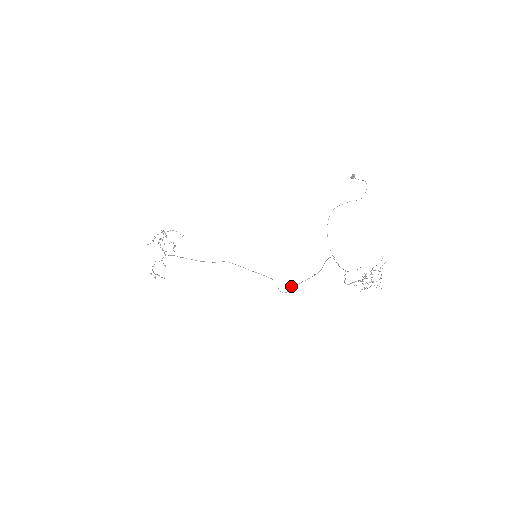
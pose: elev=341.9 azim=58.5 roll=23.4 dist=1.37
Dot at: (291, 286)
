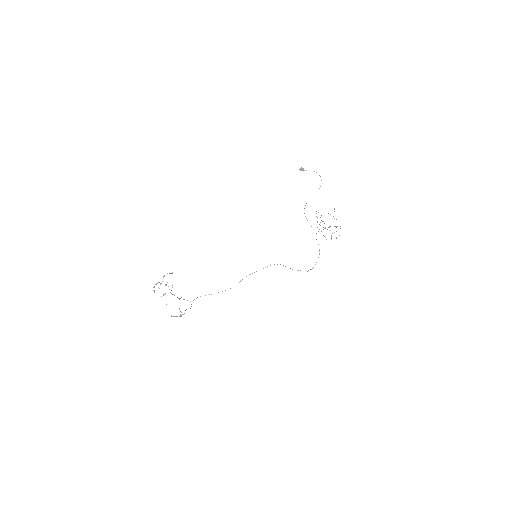
Dot at: occluded
